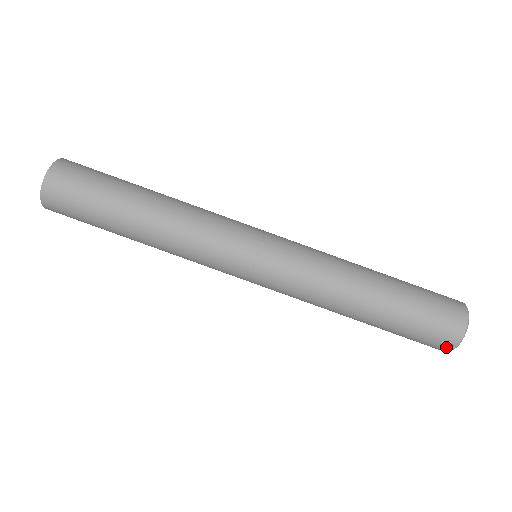
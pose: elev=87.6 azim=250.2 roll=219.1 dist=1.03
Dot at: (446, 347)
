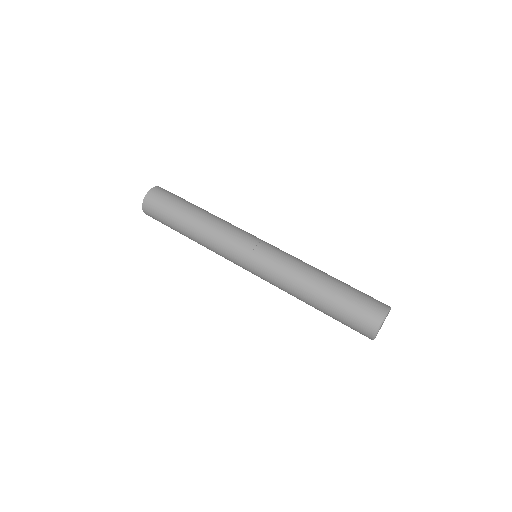
Dot at: (370, 331)
